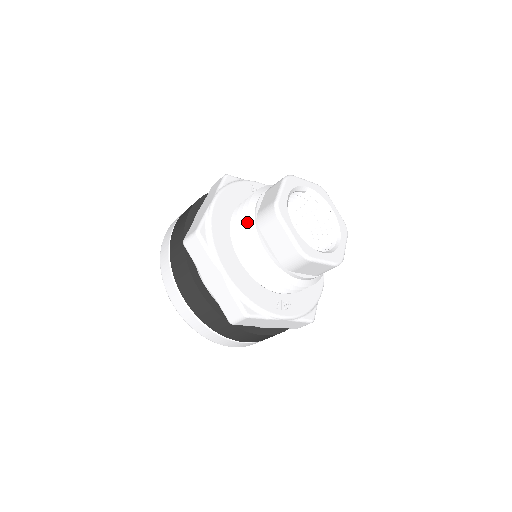
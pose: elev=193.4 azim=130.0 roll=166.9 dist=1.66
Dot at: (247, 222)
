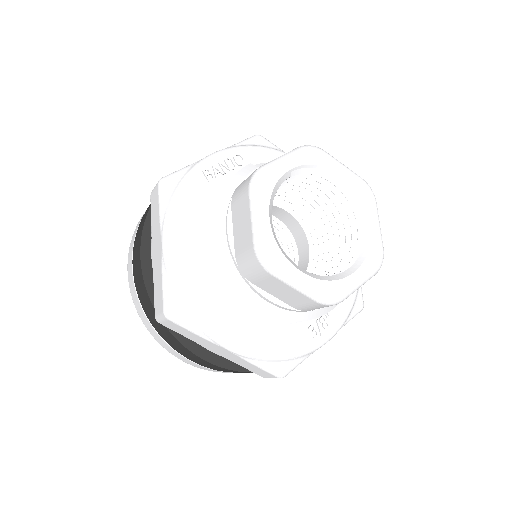
Dot at: occluded
